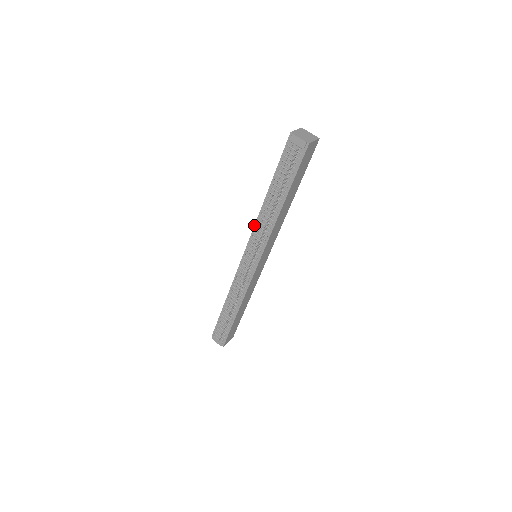
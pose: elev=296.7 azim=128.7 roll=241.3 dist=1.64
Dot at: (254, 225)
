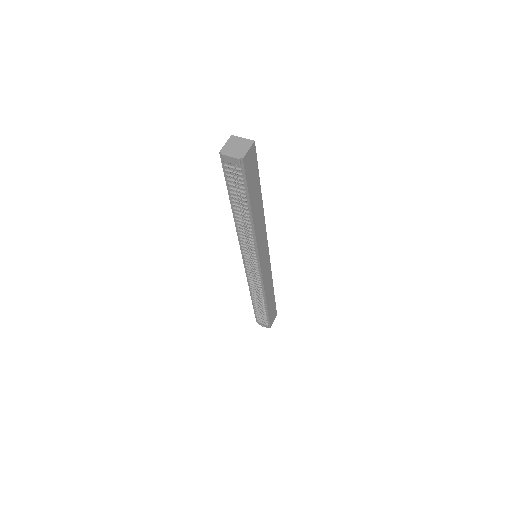
Dot at: occluded
